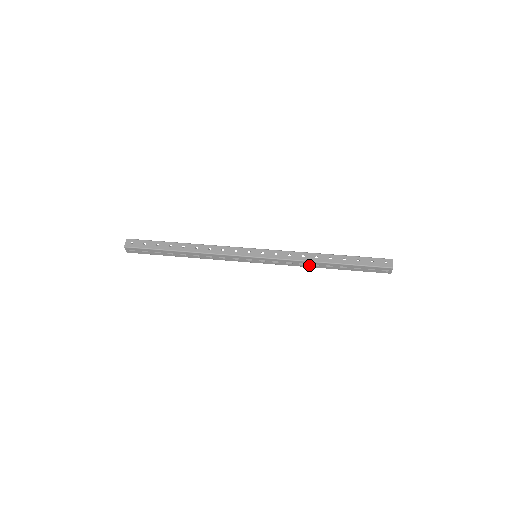
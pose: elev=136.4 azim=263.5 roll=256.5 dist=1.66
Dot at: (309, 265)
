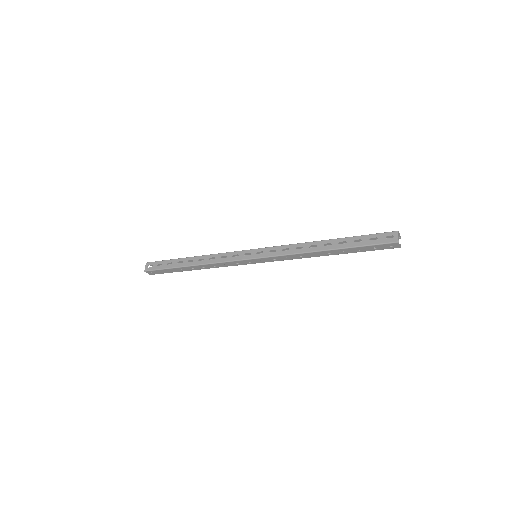
Dot at: (306, 249)
